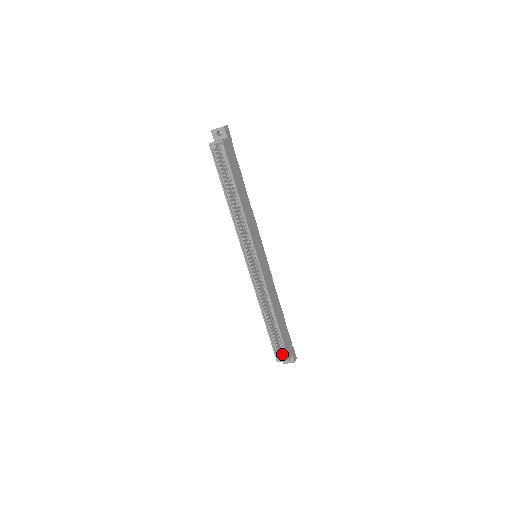
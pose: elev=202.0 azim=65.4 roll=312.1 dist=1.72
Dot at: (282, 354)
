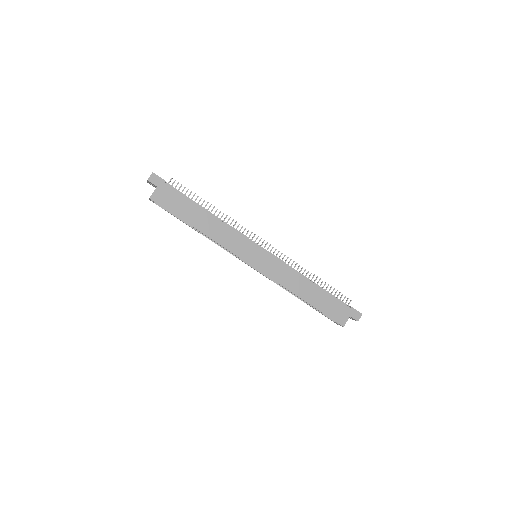
Dot at: occluded
